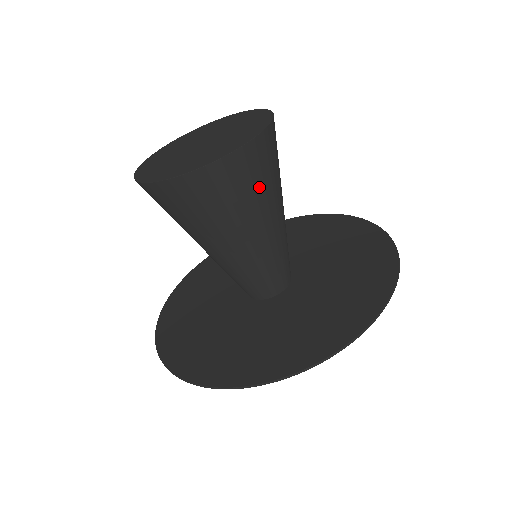
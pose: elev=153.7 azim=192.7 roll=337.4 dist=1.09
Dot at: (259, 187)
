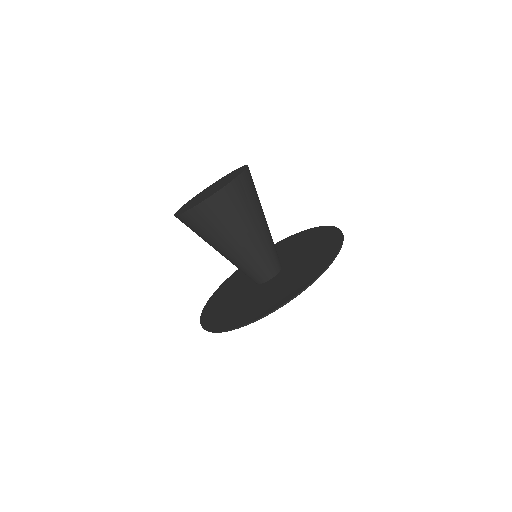
Dot at: (256, 192)
